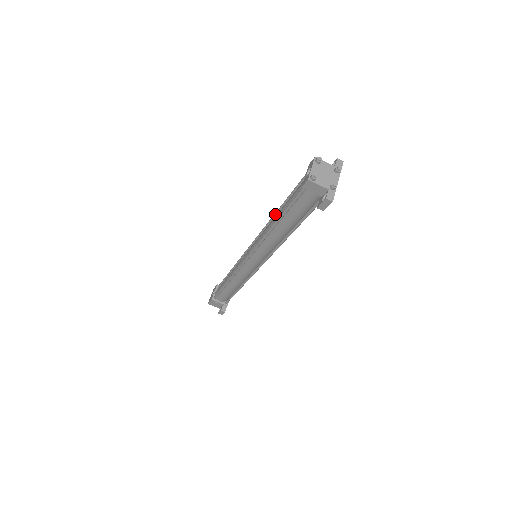
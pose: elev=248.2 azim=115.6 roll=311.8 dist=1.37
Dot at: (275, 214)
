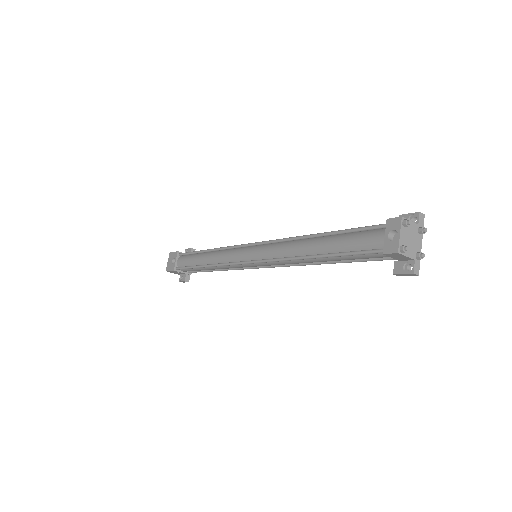
Dot at: (306, 237)
